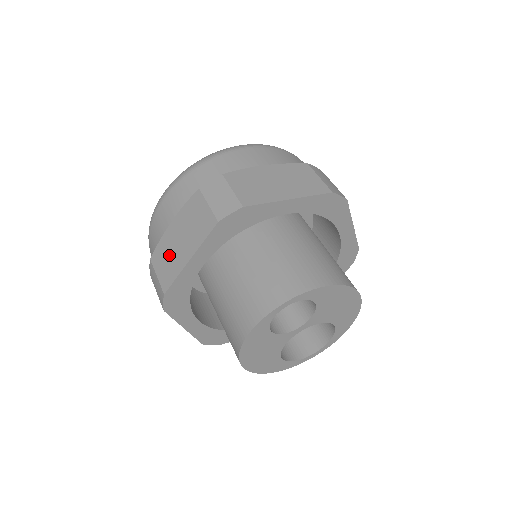
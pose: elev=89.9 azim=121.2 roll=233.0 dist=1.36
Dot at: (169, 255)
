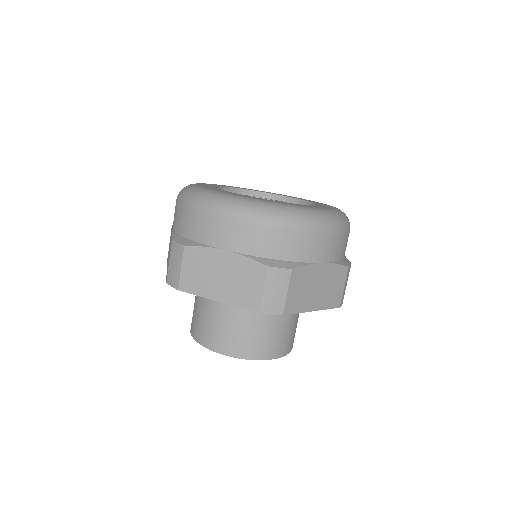
Dot at: (203, 271)
